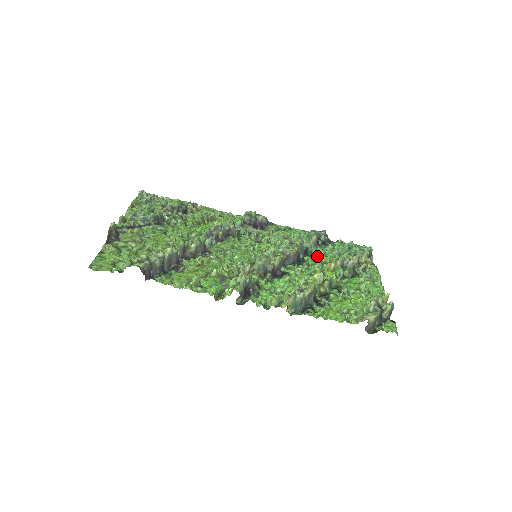
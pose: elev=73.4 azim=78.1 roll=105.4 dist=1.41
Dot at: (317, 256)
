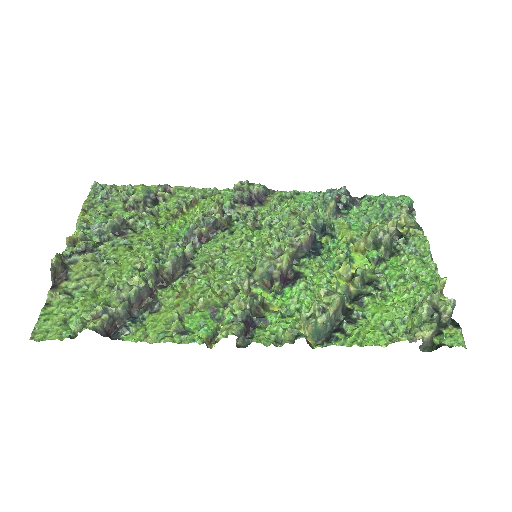
Dot at: (339, 232)
